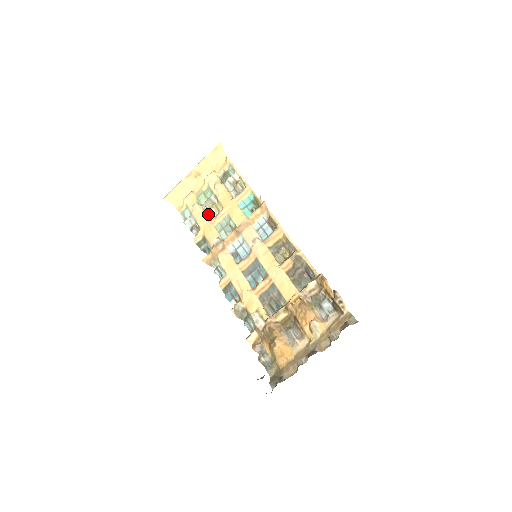
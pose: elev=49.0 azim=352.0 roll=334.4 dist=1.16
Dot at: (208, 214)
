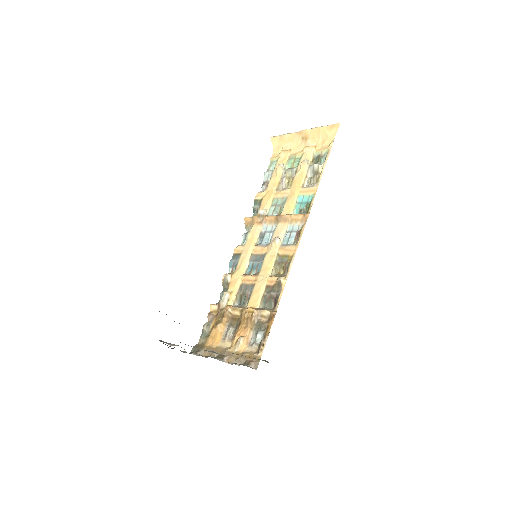
Dot at: (281, 182)
